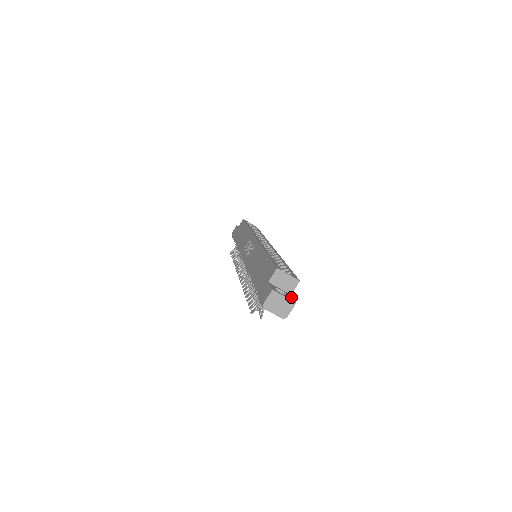
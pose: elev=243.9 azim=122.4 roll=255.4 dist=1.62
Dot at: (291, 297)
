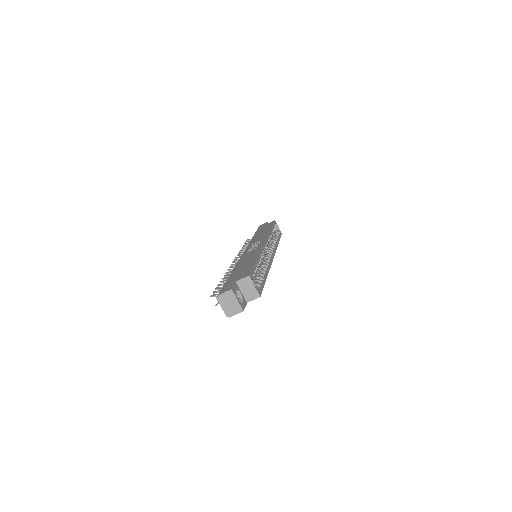
Dot at: (244, 304)
